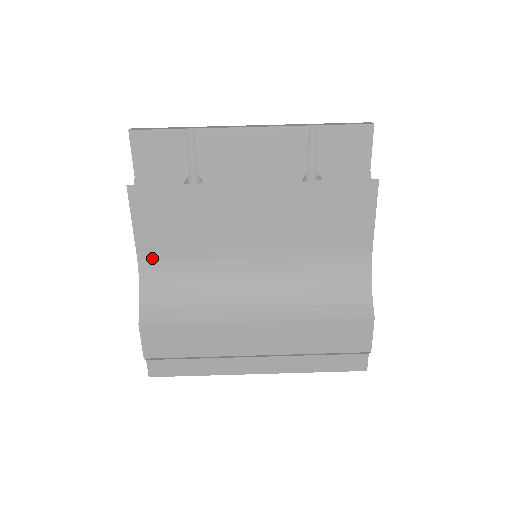
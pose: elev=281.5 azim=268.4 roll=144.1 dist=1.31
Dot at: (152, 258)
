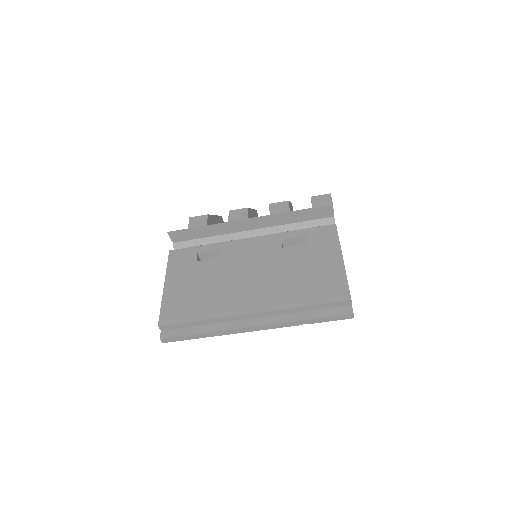
Dot at: occluded
